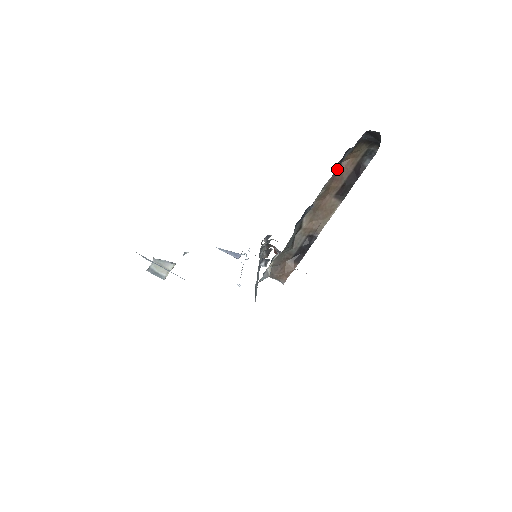
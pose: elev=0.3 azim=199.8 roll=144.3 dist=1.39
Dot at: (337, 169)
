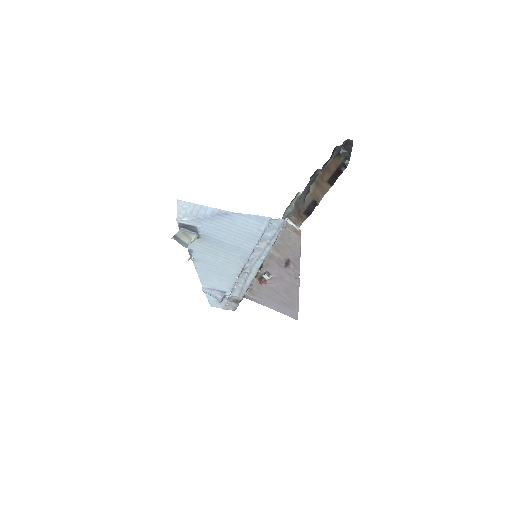
Dot at: (327, 166)
